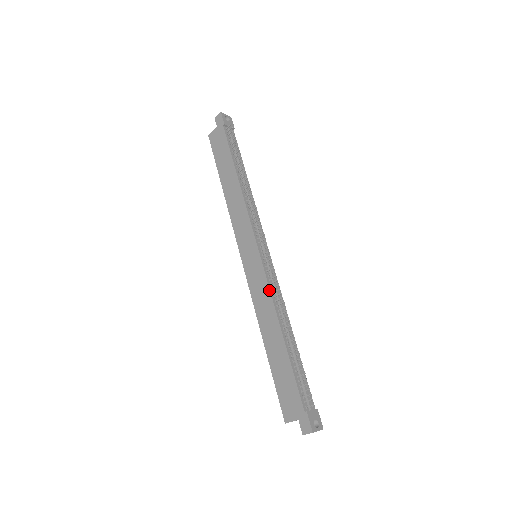
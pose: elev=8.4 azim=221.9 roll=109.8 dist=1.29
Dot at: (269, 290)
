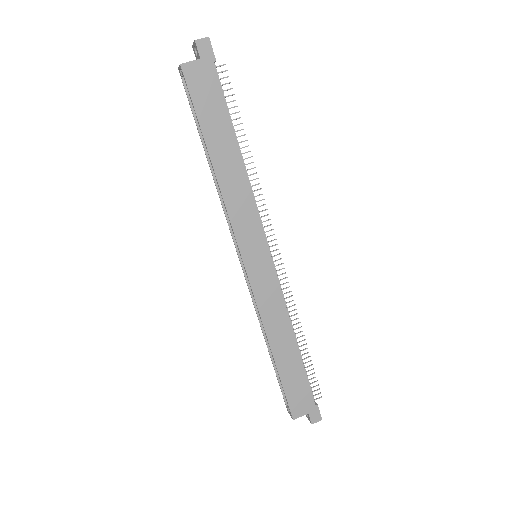
Dot at: (283, 298)
